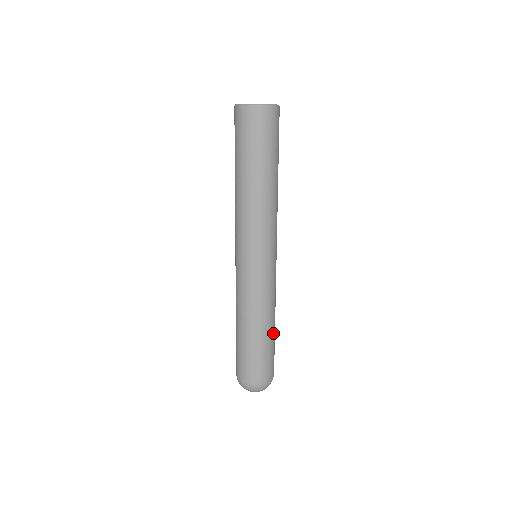
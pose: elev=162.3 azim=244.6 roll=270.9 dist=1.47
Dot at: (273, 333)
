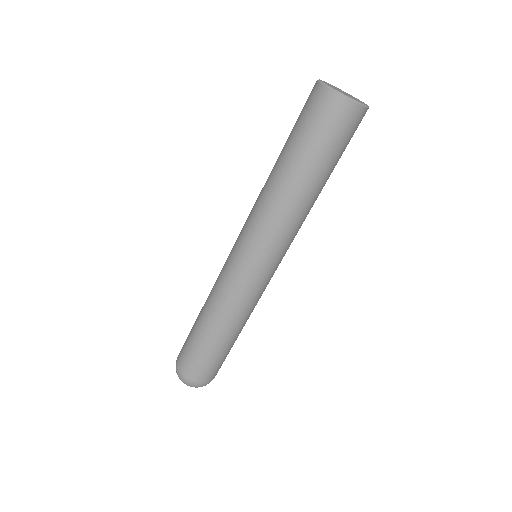
Dot at: (223, 342)
